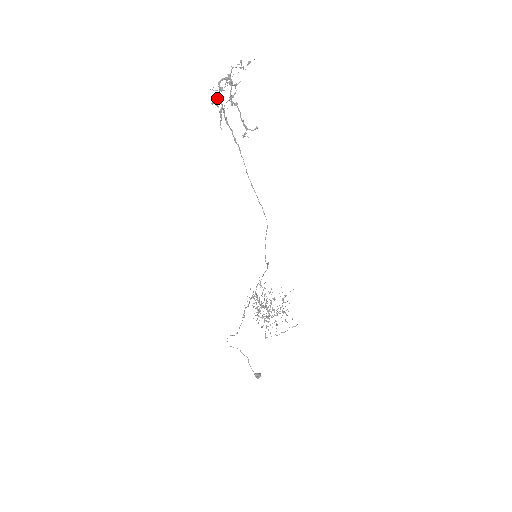
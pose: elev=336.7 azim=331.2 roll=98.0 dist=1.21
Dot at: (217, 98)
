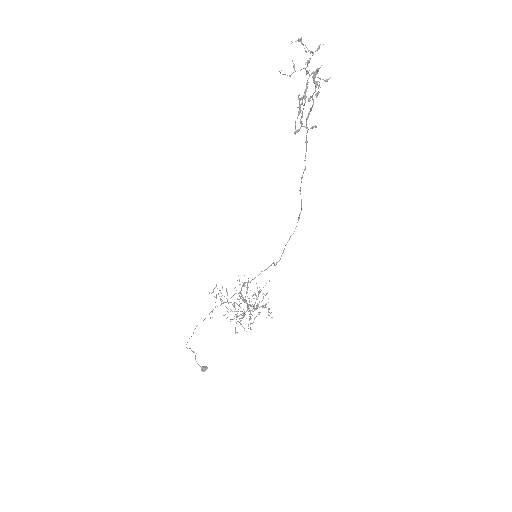
Dot at: occluded
